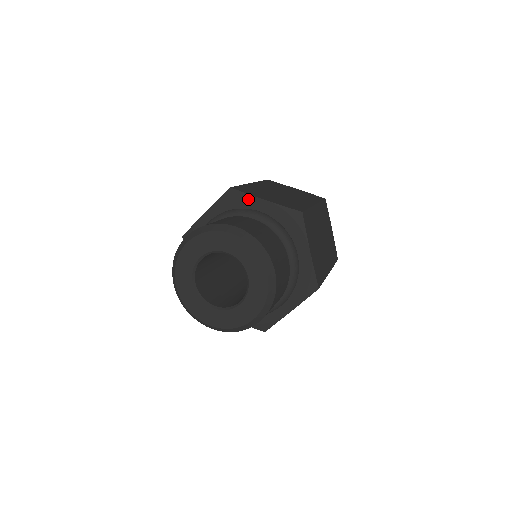
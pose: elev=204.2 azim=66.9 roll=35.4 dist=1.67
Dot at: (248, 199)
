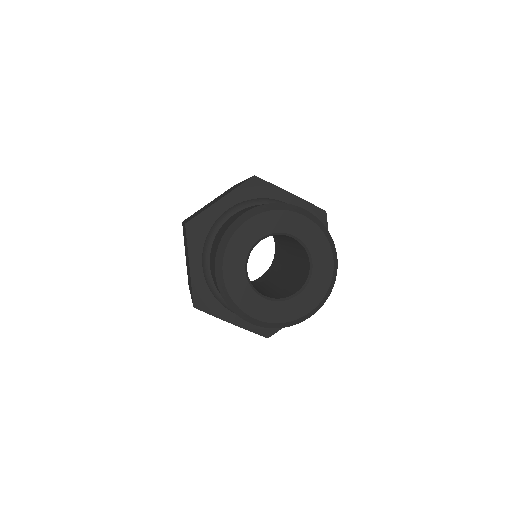
Dot at: (274, 190)
